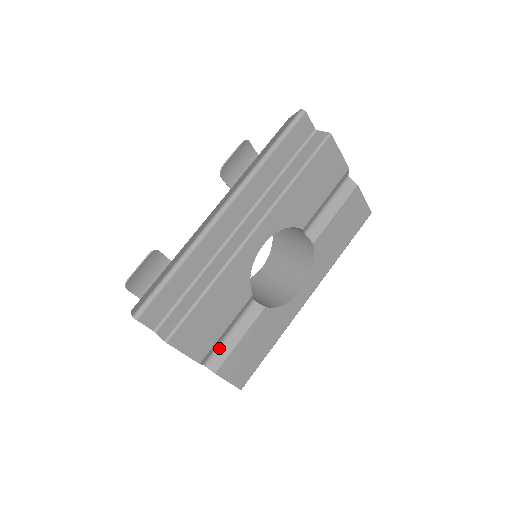
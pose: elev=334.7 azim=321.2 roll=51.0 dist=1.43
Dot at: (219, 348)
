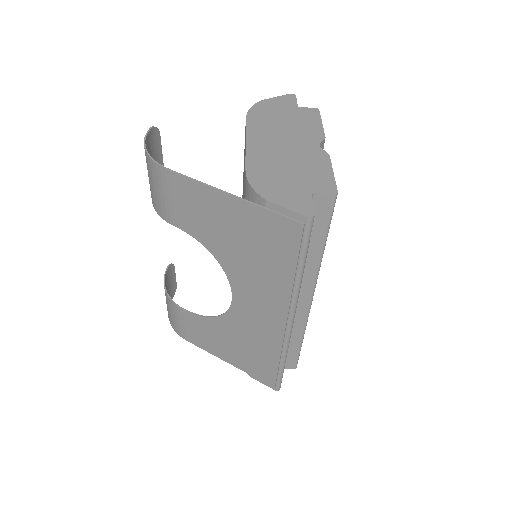
Dot at: occluded
